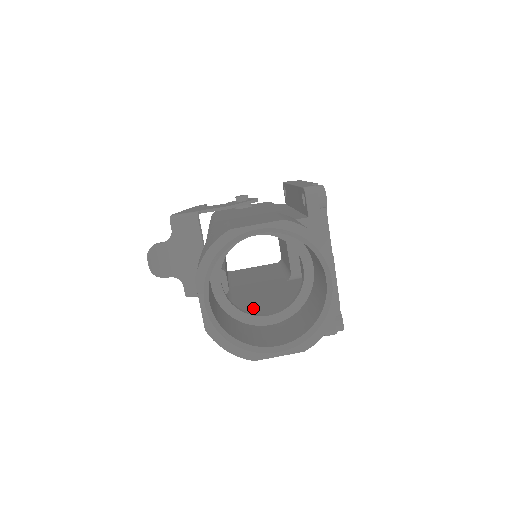
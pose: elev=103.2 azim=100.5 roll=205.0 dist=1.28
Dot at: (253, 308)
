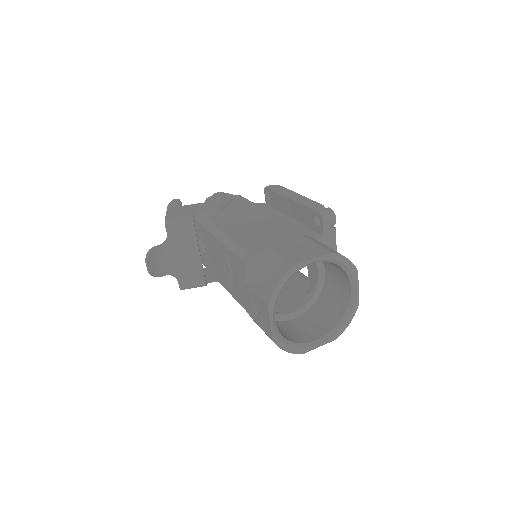
Dot at: occluded
